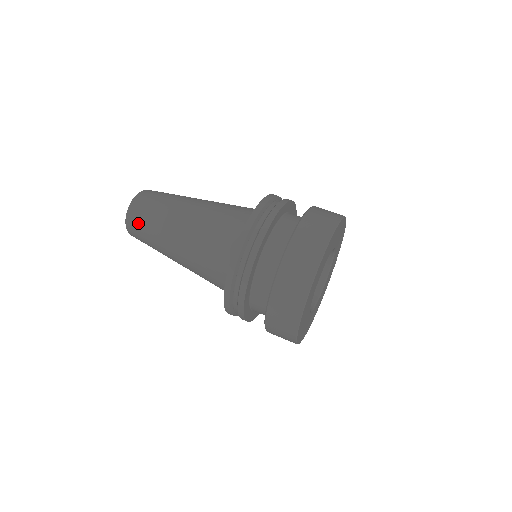
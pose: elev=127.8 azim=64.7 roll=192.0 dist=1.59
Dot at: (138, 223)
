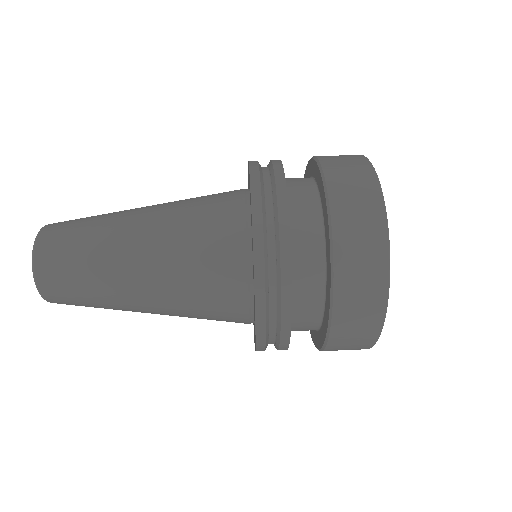
Dot at: (59, 249)
